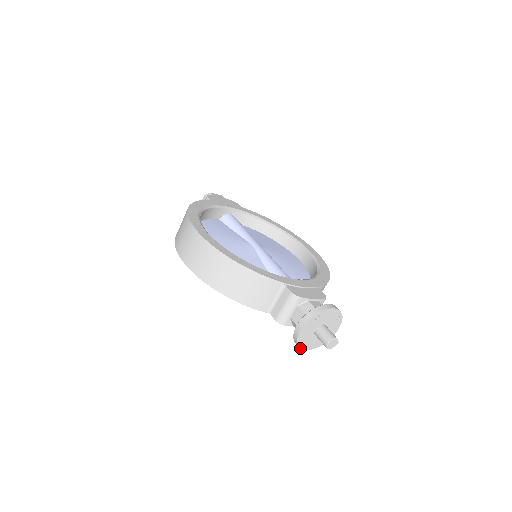
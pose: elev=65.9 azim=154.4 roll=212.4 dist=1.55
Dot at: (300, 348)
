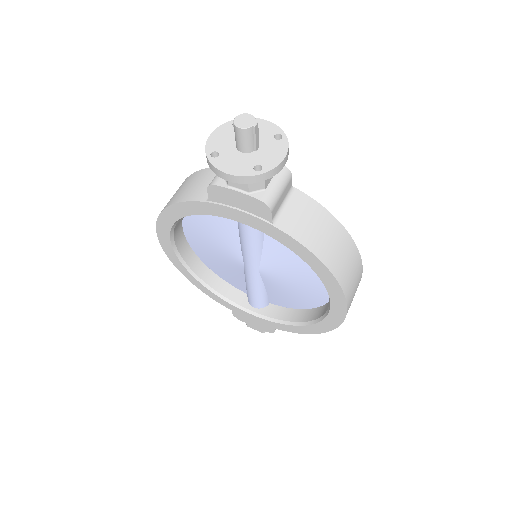
Dot at: (213, 166)
